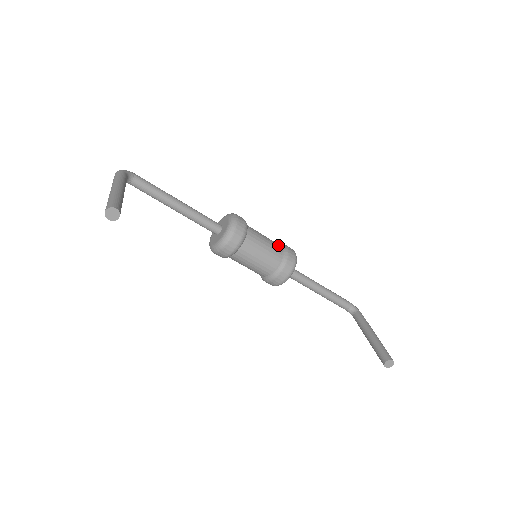
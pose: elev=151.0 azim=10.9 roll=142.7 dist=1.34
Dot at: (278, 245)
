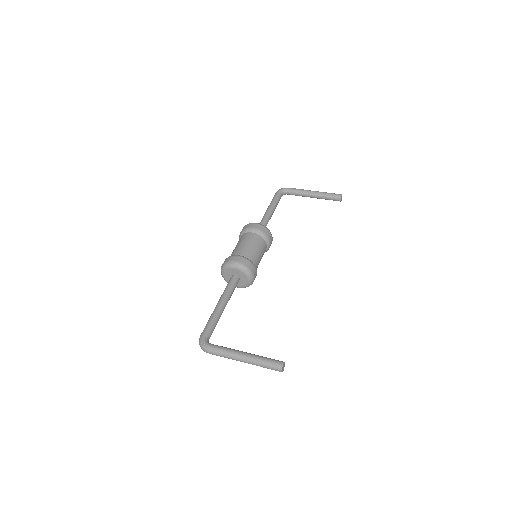
Dot at: (251, 235)
